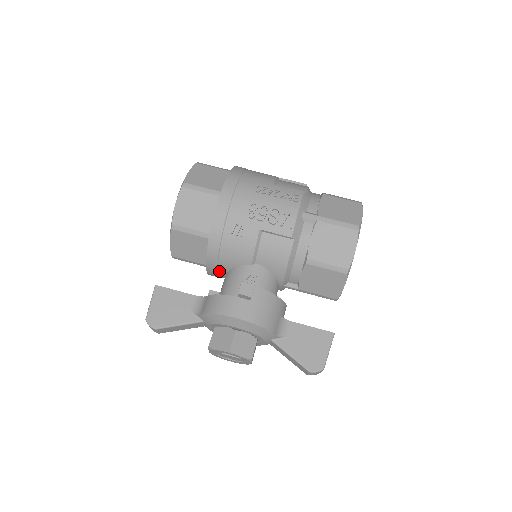
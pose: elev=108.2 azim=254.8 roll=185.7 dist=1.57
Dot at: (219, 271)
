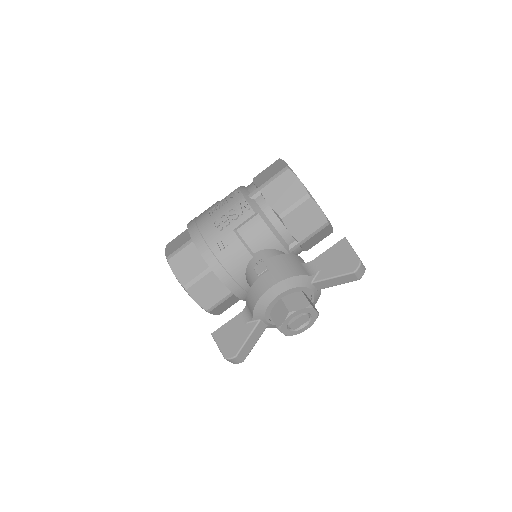
Dot at: (242, 286)
